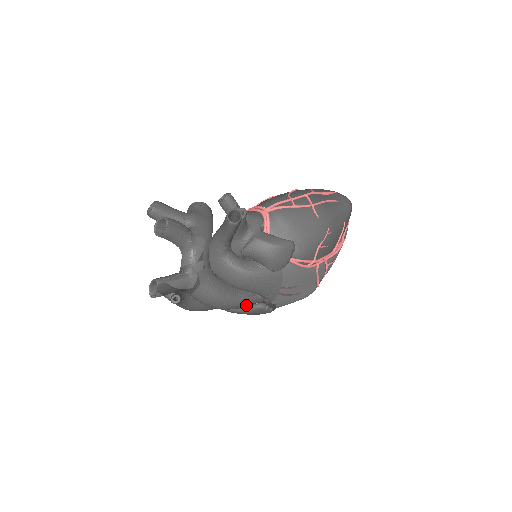
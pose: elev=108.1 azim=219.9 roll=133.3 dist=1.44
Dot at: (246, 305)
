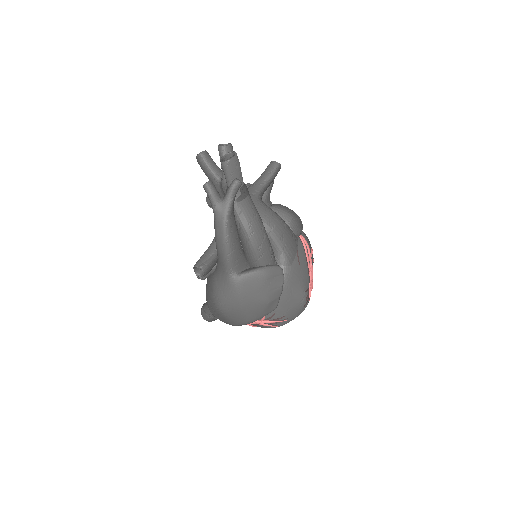
Dot at: (270, 256)
